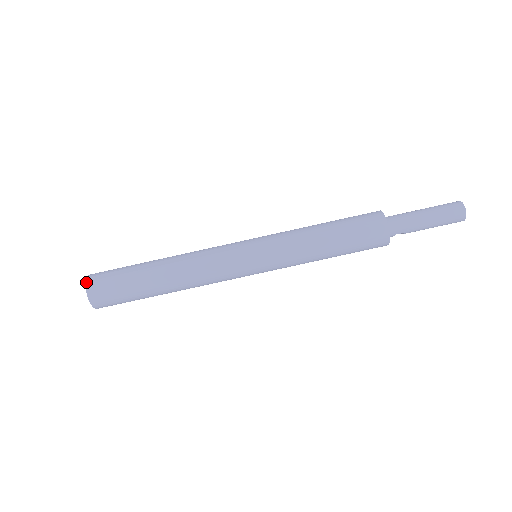
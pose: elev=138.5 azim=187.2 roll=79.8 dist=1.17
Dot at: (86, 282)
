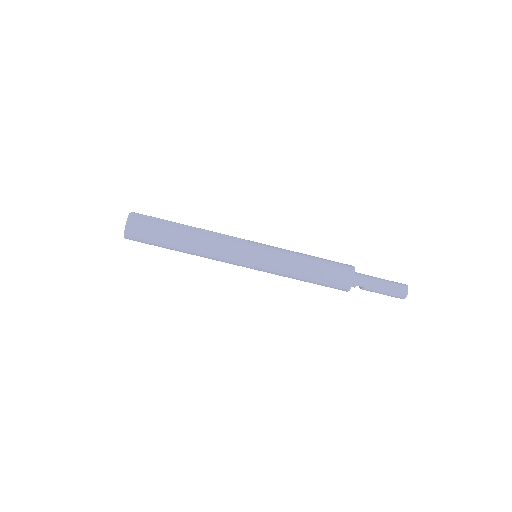
Dot at: (130, 213)
